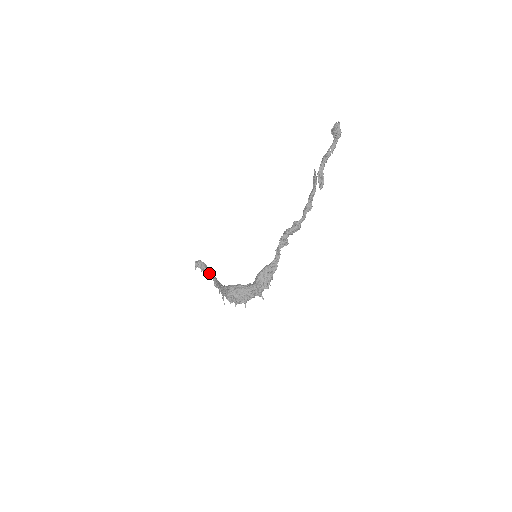
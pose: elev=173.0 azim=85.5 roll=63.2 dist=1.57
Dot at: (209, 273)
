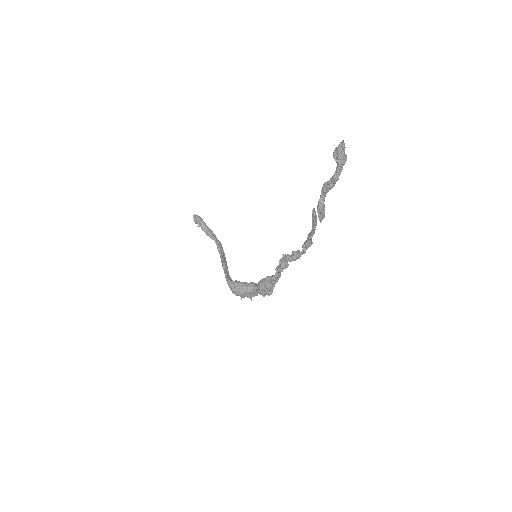
Dot at: (210, 236)
